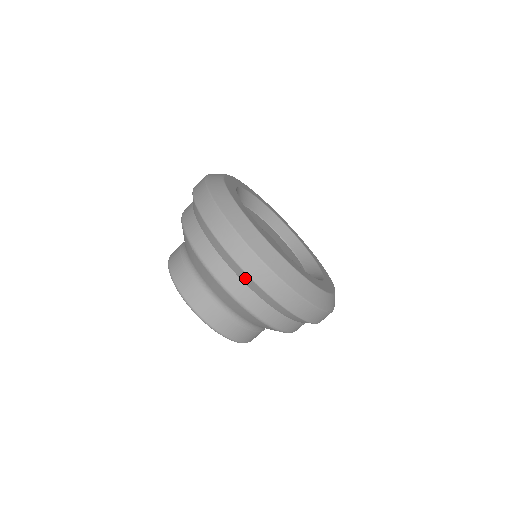
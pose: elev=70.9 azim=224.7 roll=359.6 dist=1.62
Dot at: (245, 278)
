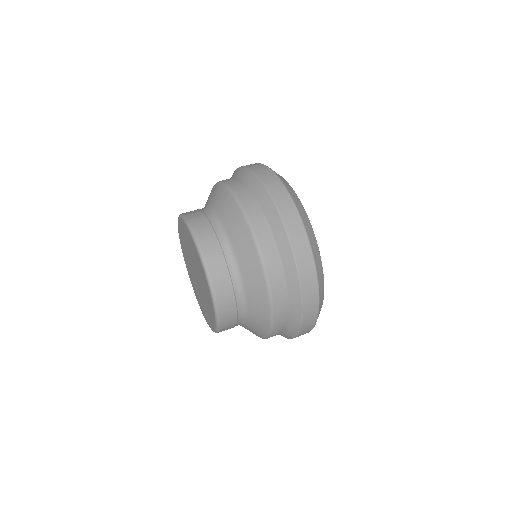
Dot at: (295, 294)
